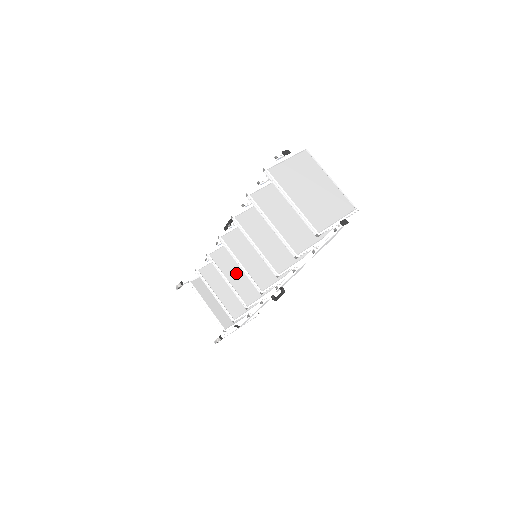
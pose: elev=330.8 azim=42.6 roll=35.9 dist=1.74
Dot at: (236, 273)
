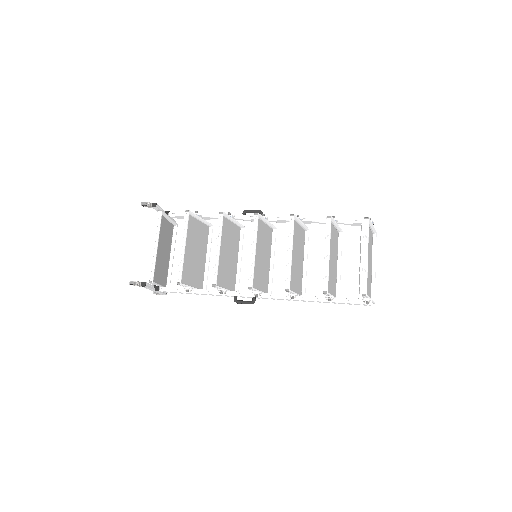
Dot at: (223, 250)
